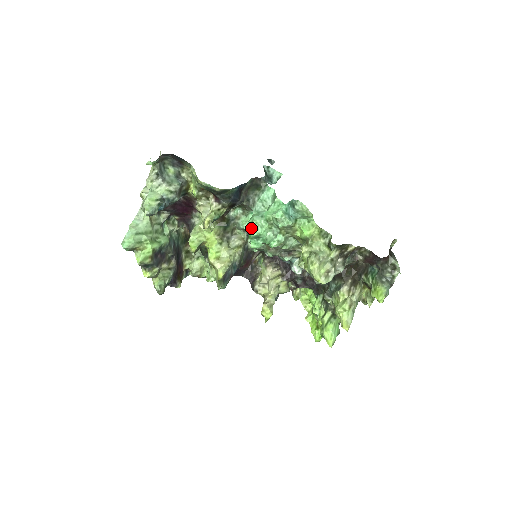
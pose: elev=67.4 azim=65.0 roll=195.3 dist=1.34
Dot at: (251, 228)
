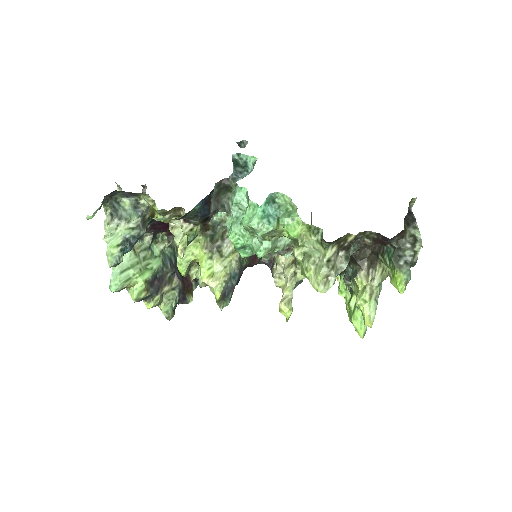
Dot at: (232, 241)
